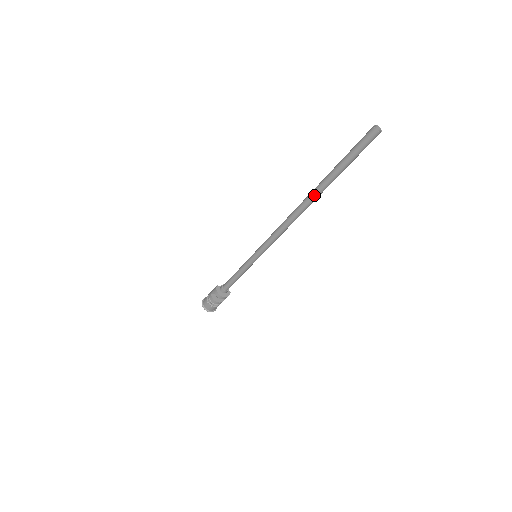
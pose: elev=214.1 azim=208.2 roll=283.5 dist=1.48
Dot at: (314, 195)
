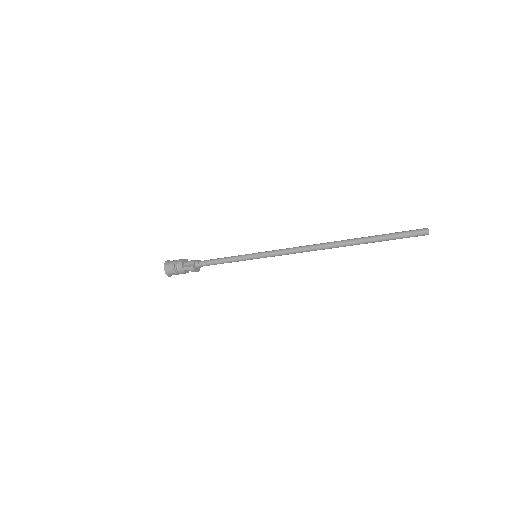
Dot at: occluded
